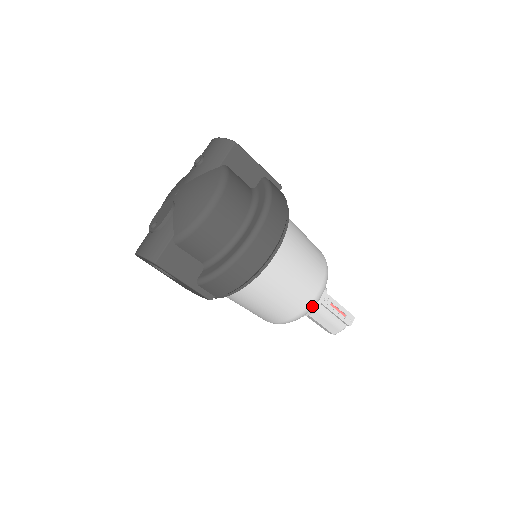
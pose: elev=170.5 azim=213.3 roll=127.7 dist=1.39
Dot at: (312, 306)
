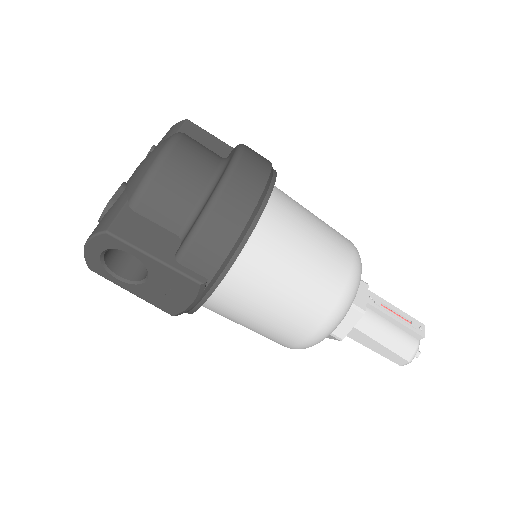
Dot at: (354, 284)
